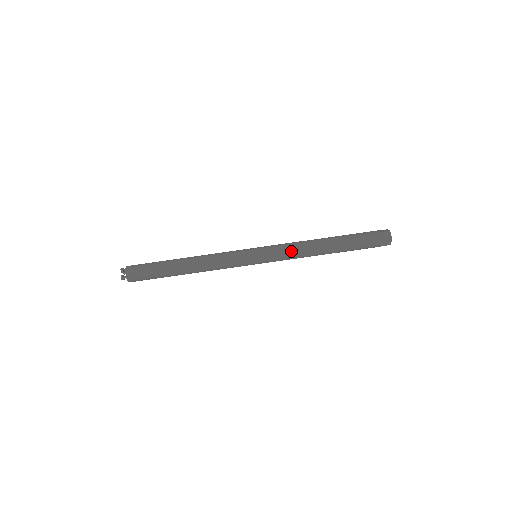
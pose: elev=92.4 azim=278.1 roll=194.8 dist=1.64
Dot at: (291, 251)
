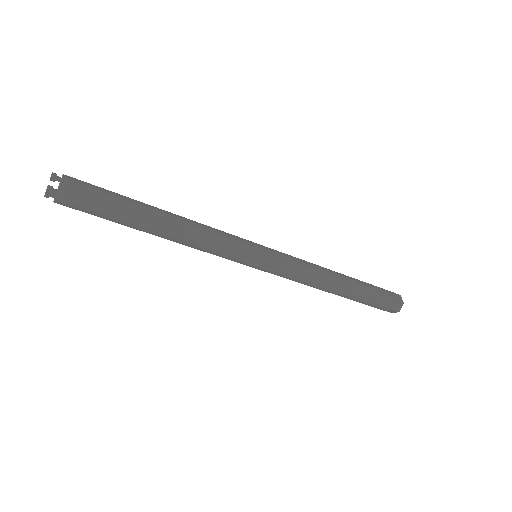
Dot at: occluded
